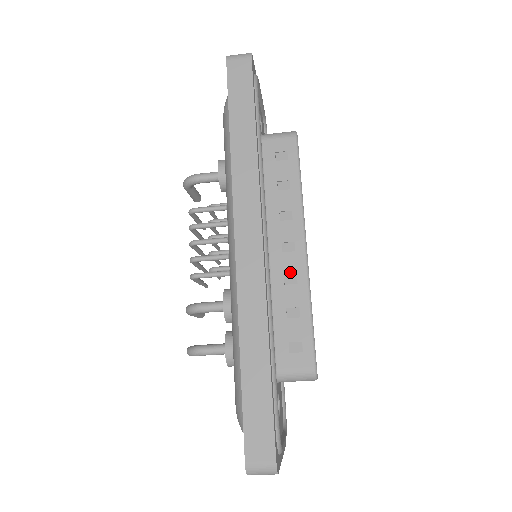
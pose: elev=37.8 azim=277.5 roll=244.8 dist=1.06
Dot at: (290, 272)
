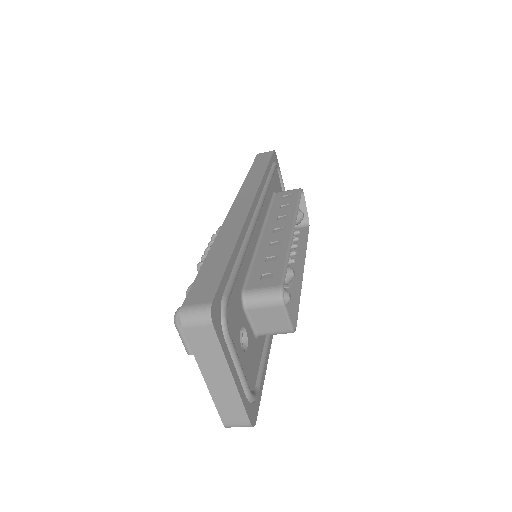
Dot at: (276, 240)
